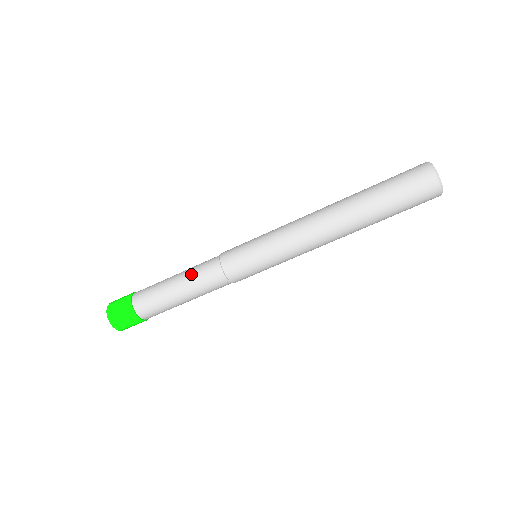
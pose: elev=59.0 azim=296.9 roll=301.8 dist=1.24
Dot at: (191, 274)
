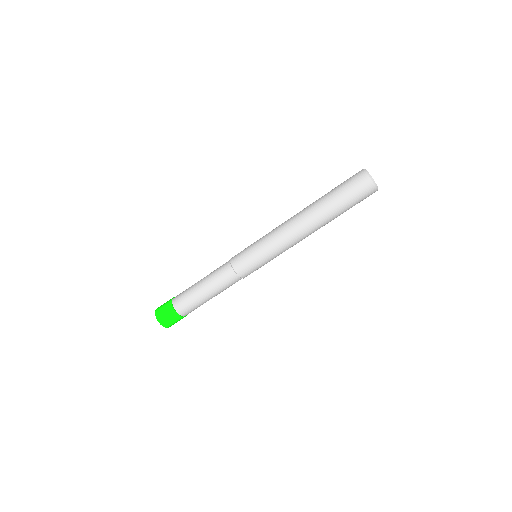
Dot at: (214, 282)
